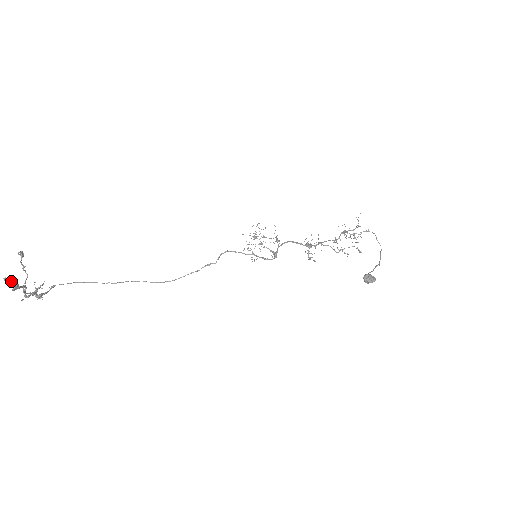
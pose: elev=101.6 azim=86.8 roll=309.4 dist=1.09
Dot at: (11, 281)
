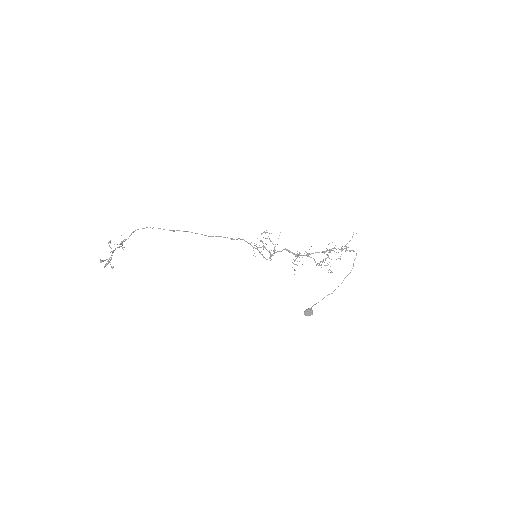
Dot at: (104, 260)
